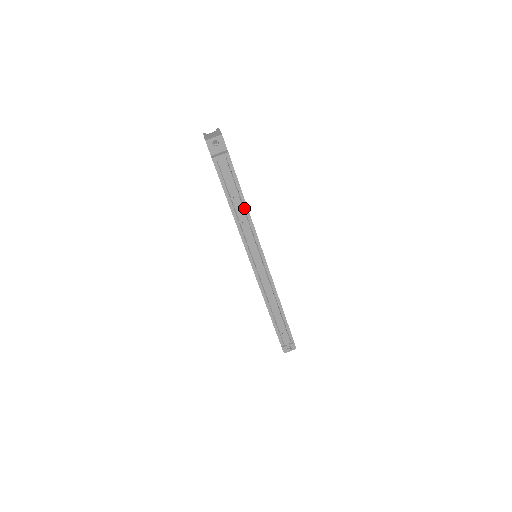
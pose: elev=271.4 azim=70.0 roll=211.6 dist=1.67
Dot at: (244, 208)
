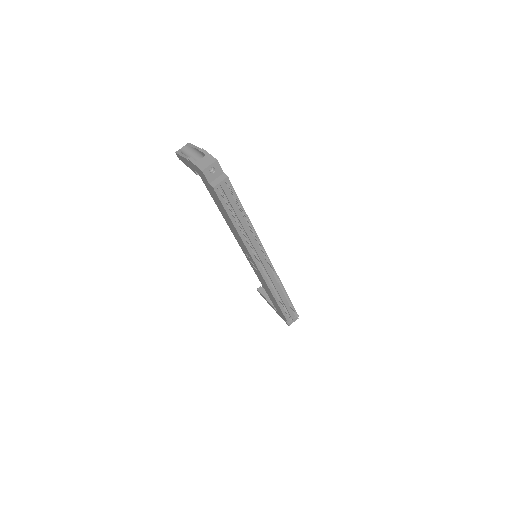
Dot at: (246, 221)
